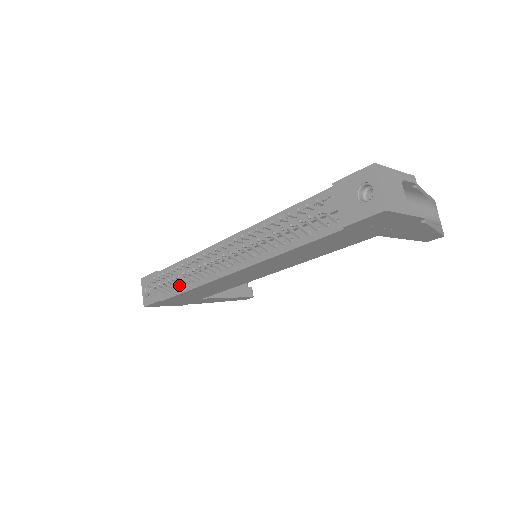
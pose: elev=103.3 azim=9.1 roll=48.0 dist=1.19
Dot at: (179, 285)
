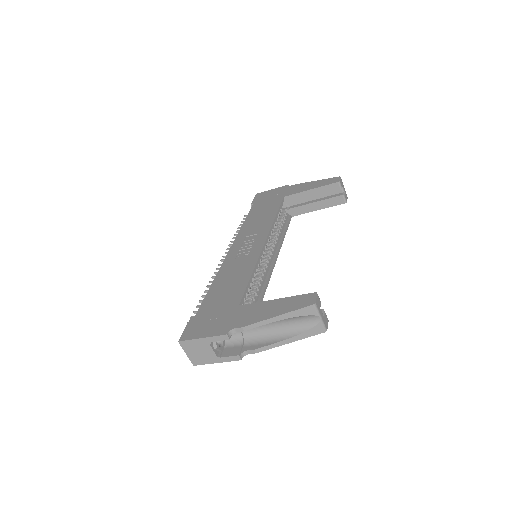
Dot at: occluded
